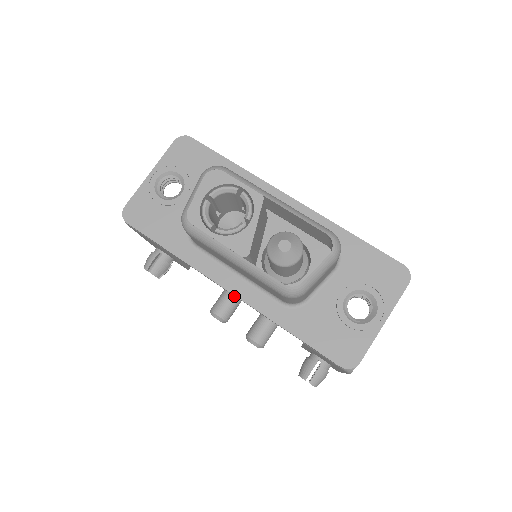
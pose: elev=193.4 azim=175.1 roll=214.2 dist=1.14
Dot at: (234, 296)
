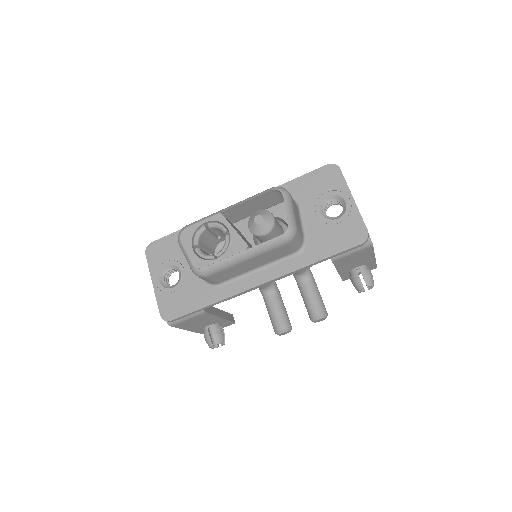
Dot at: (277, 308)
